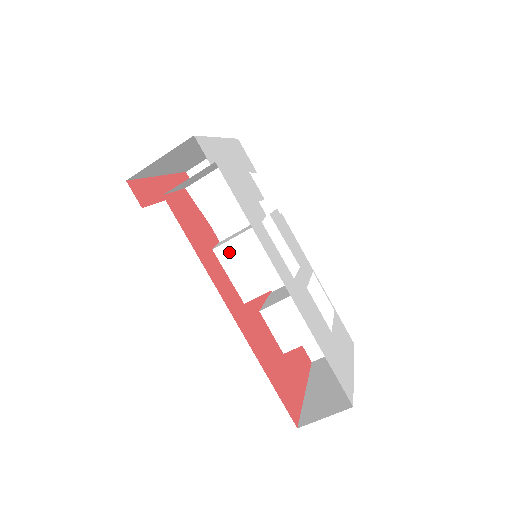
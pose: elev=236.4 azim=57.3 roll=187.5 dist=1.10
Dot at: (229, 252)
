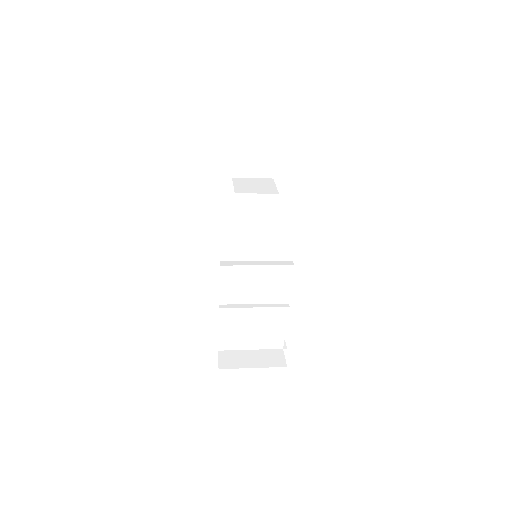
Dot at: occluded
